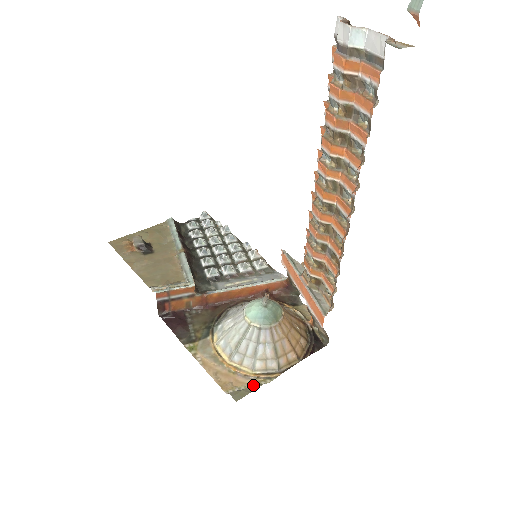
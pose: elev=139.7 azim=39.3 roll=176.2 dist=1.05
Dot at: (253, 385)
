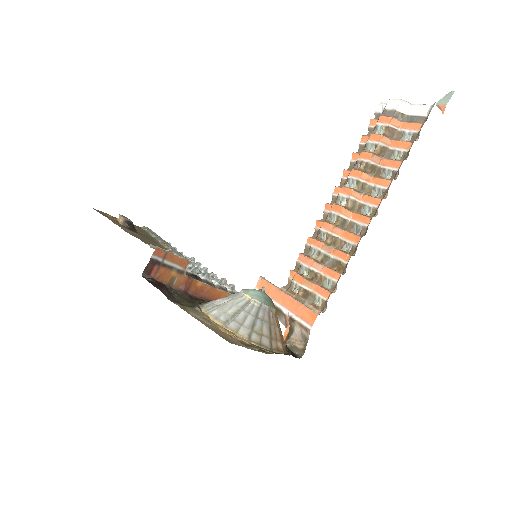
Dot at: (252, 349)
